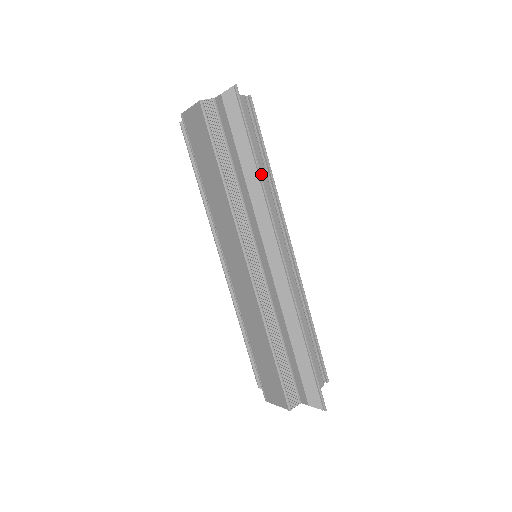
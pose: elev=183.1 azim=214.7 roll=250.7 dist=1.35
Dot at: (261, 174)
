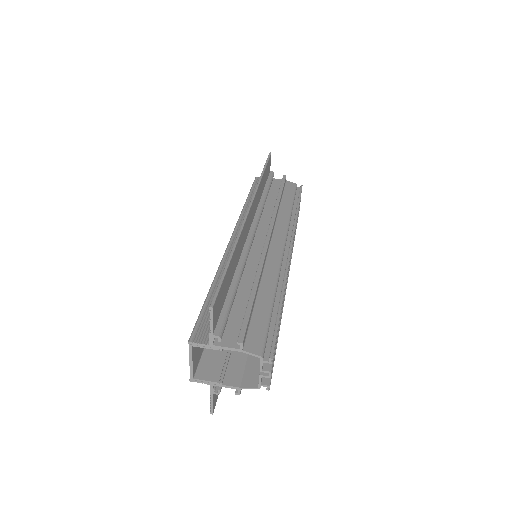
Dot at: (262, 176)
